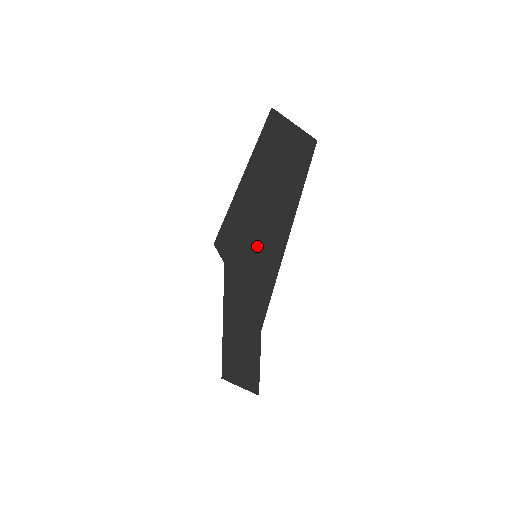
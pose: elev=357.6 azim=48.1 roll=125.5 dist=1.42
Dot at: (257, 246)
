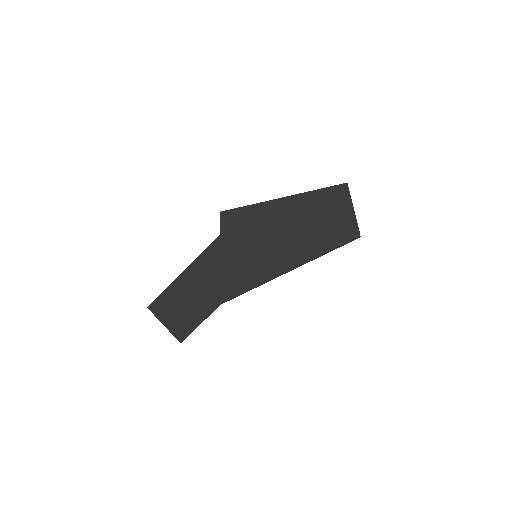
Dot at: (263, 251)
